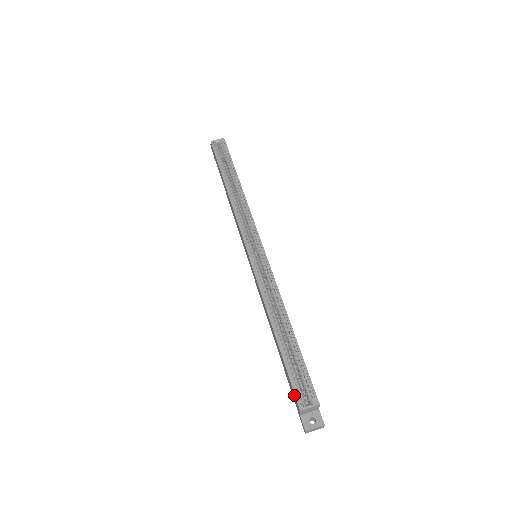
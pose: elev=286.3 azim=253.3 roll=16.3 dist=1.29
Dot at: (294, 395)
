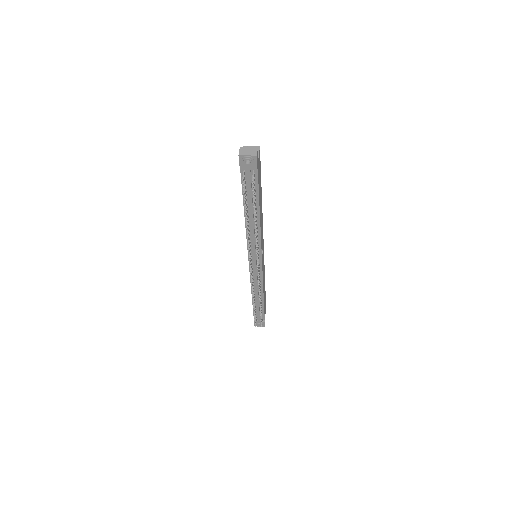
Dot at: occluded
